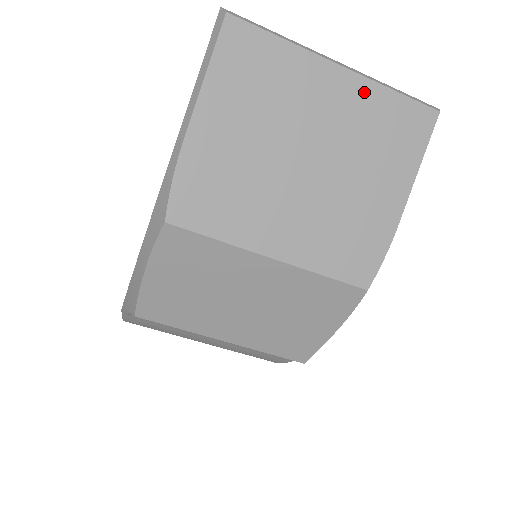
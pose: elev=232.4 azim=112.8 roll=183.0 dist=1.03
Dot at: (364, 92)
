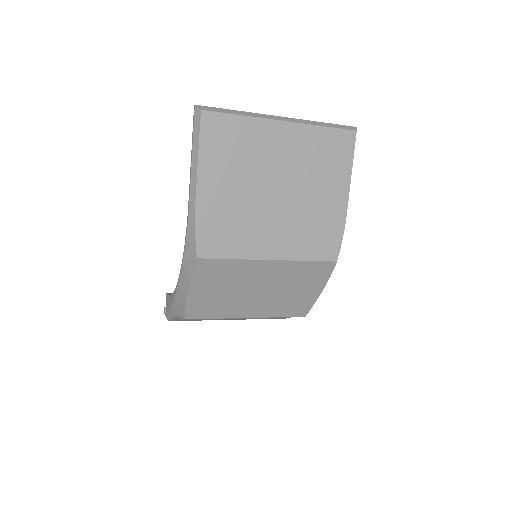
Dot at: (304, 134)
